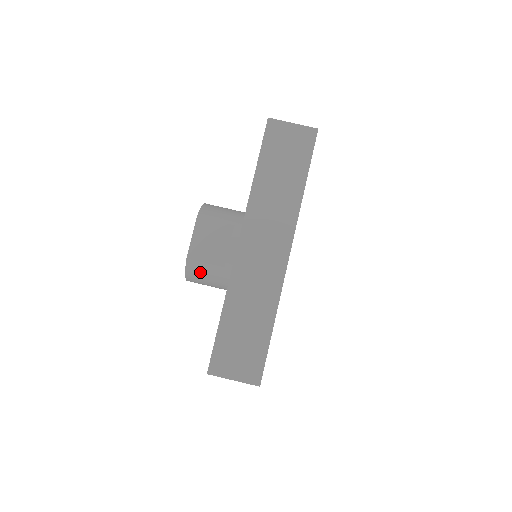
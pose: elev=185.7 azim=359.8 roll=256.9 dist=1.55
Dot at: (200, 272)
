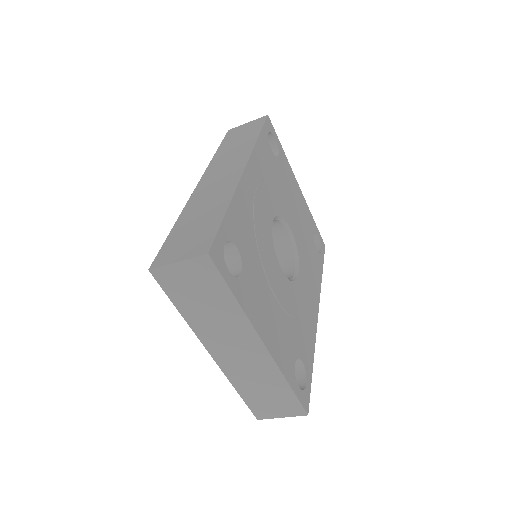
Dot at: occluded
